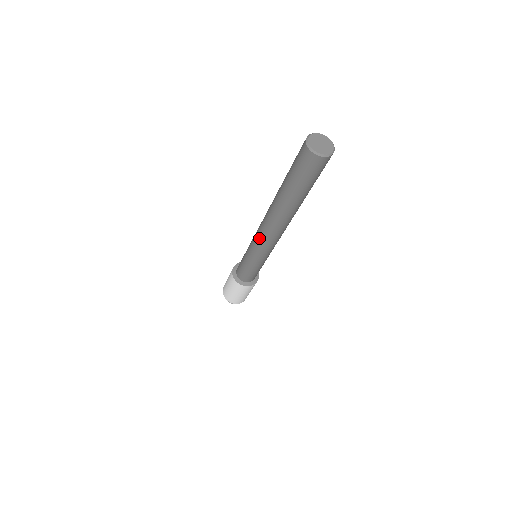
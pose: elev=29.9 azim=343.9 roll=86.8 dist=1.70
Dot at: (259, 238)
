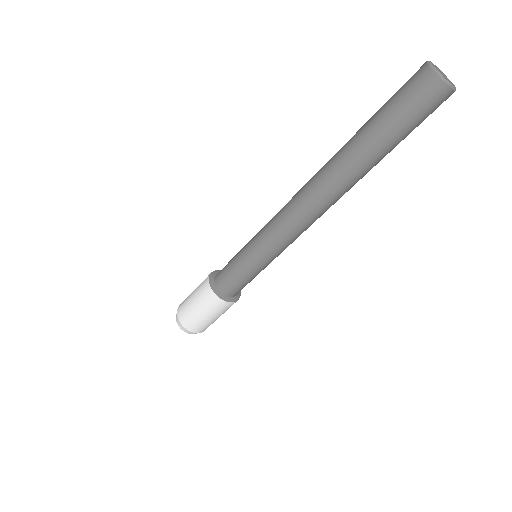
Dot at: (281, 211)
